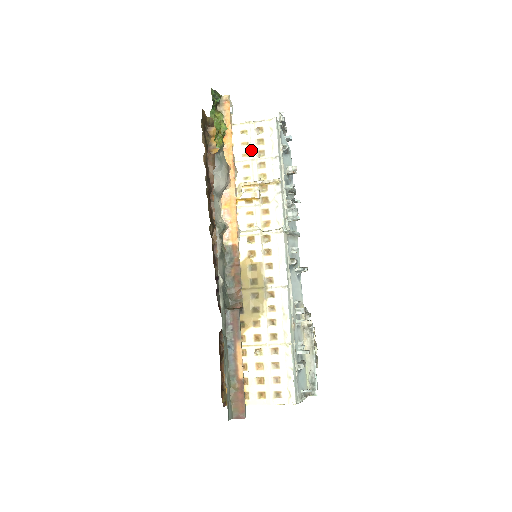
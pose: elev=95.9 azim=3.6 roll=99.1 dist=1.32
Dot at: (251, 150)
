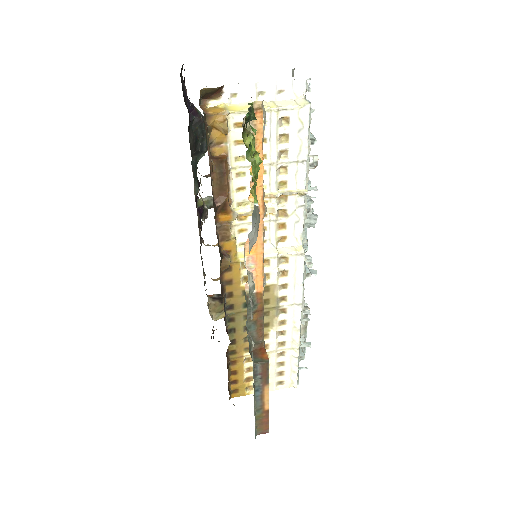
Dot at: (270, 150)
